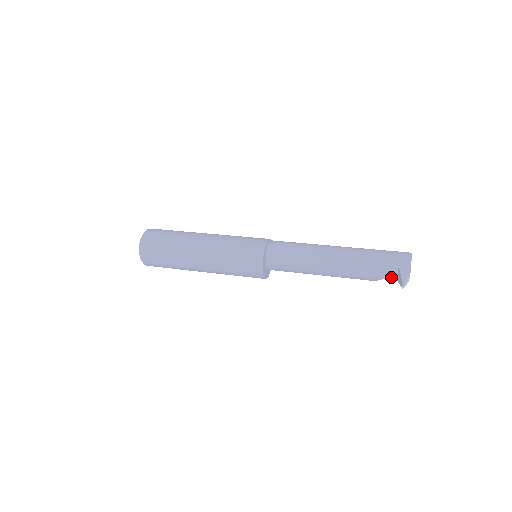
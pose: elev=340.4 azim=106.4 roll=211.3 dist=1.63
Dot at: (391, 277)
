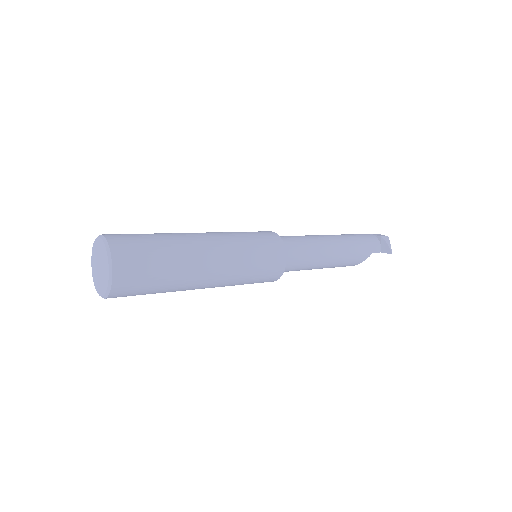
Dot at: (377, 249)
